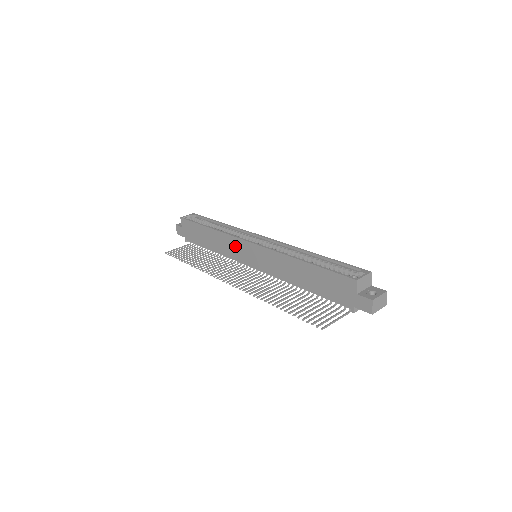
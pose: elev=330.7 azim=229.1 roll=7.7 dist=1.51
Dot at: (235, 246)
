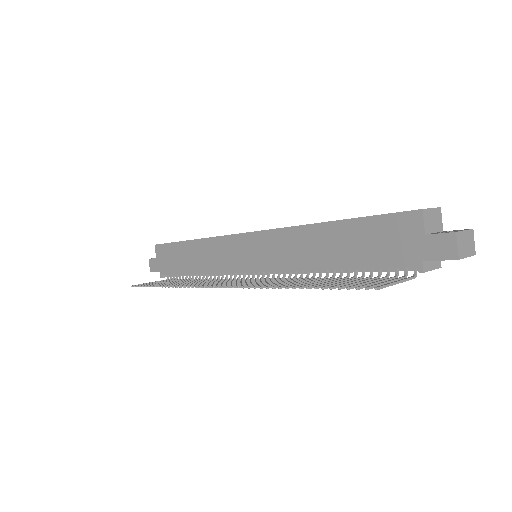
Dot at: (226, 250)
